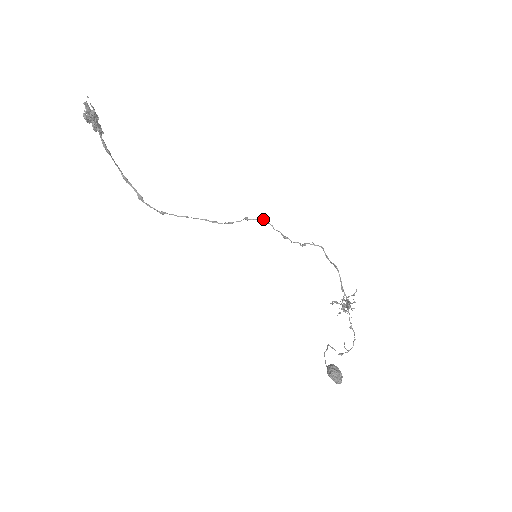
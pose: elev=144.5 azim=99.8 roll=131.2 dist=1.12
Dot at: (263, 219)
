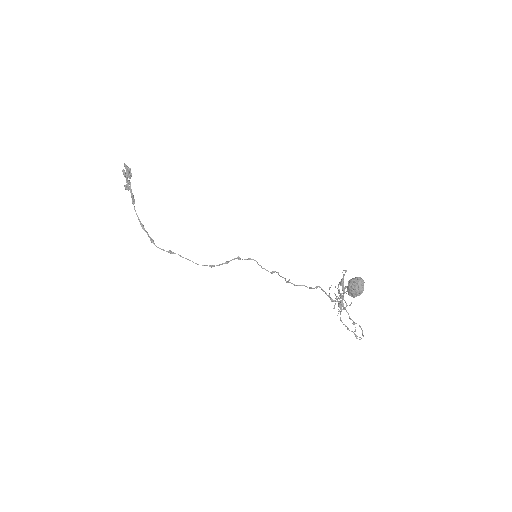
Dot at: (252, 259)
